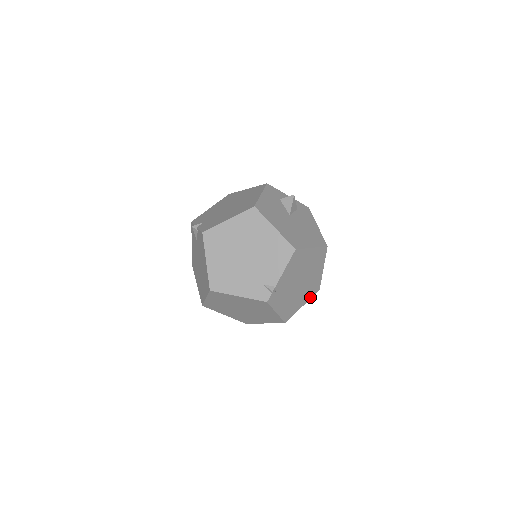
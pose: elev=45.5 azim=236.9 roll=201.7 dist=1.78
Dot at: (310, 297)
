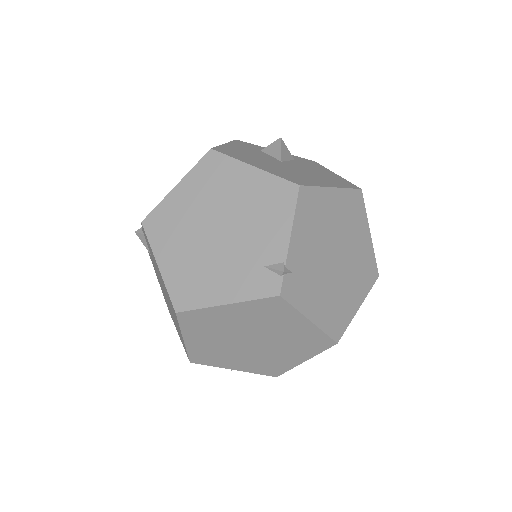
Dot at: (366, 290)
